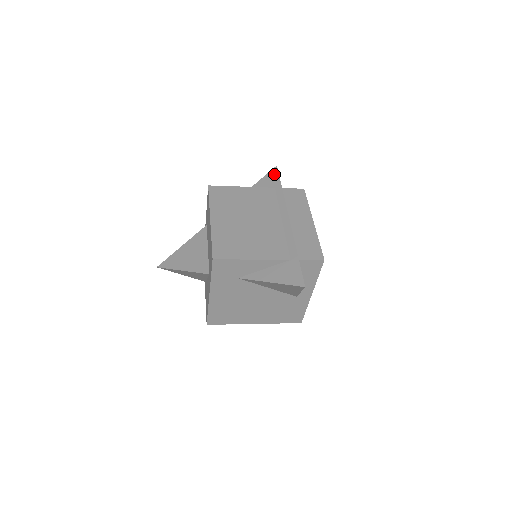
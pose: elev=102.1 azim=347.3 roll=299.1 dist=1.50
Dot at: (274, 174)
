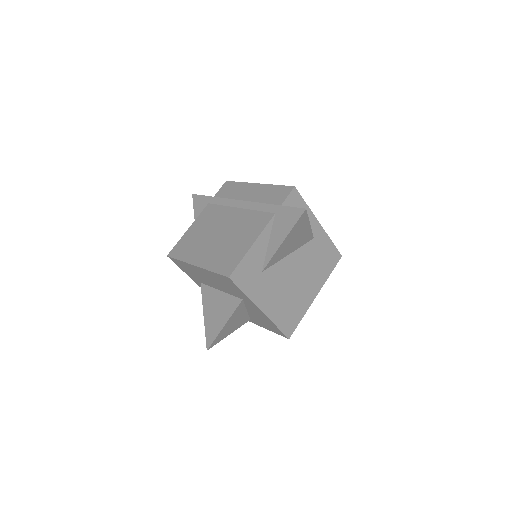
Dot at: (197, 199)
